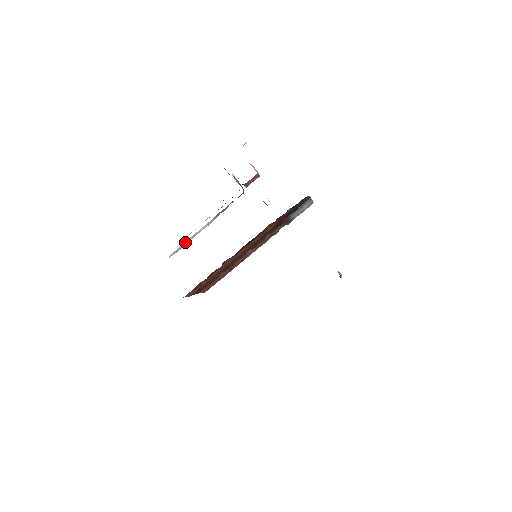
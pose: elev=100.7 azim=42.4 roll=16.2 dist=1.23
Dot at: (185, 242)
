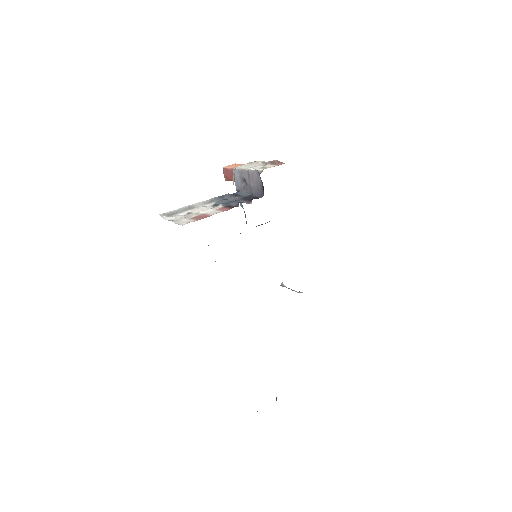
Dot at: (179, 209)
